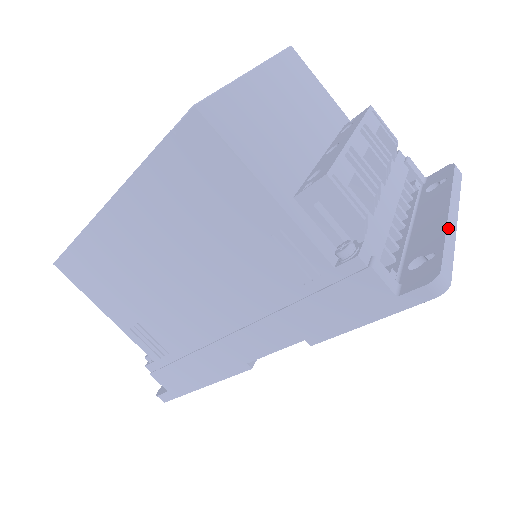
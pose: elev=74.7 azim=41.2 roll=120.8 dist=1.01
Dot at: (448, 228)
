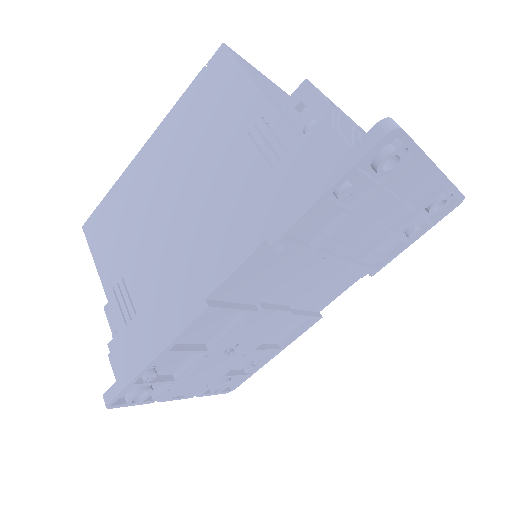
Dot at: occluded
